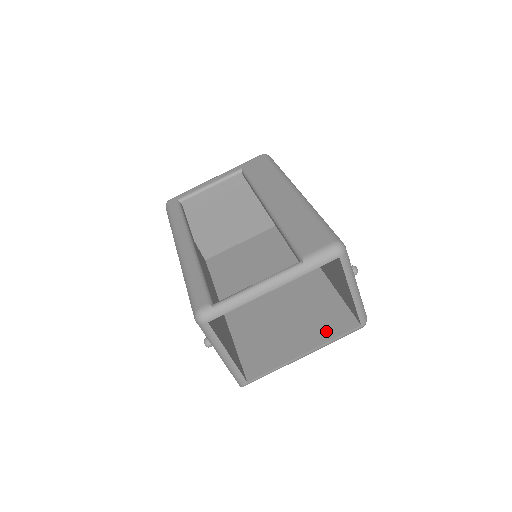
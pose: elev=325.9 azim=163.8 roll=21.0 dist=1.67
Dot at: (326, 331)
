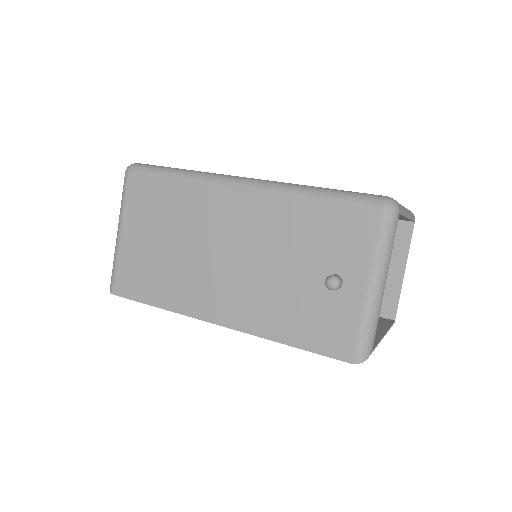
Dot at: occluded
